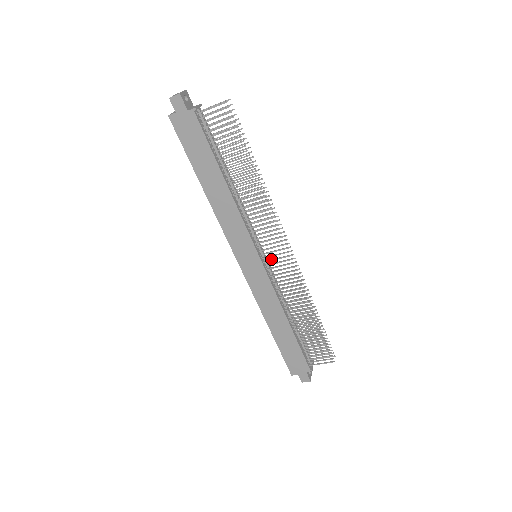
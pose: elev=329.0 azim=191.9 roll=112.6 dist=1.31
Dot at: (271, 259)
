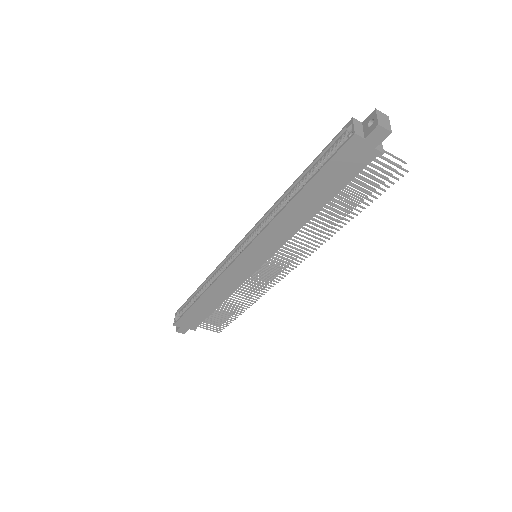
Dot at: (267, 268)
